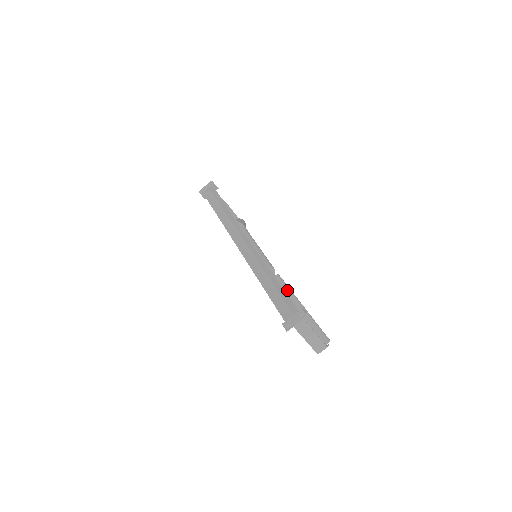
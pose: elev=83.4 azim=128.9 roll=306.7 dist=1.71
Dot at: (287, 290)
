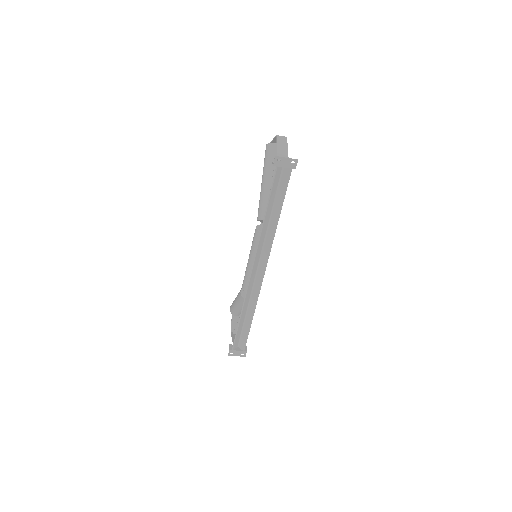
Dot at: occluded
